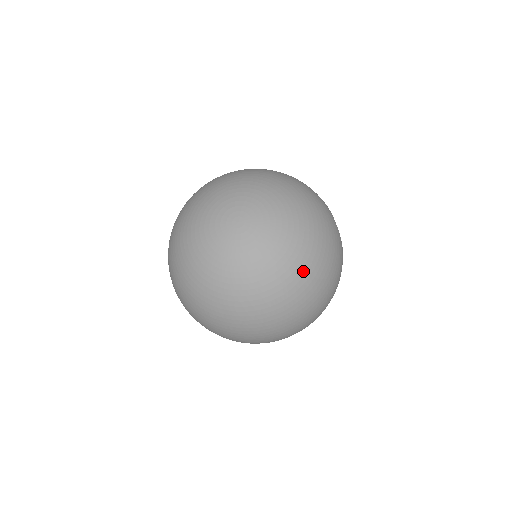
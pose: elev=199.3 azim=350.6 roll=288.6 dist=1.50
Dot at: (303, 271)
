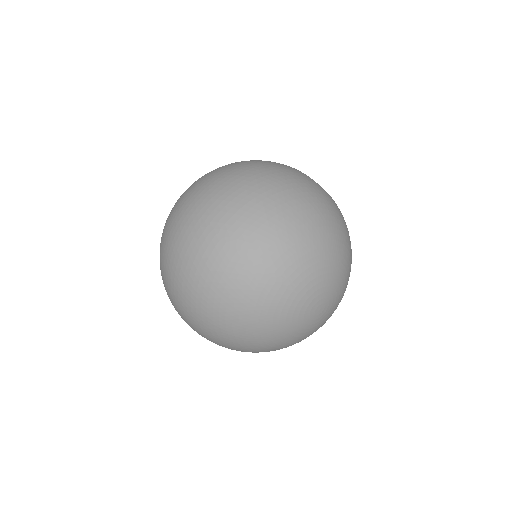
Dot at: occluded
